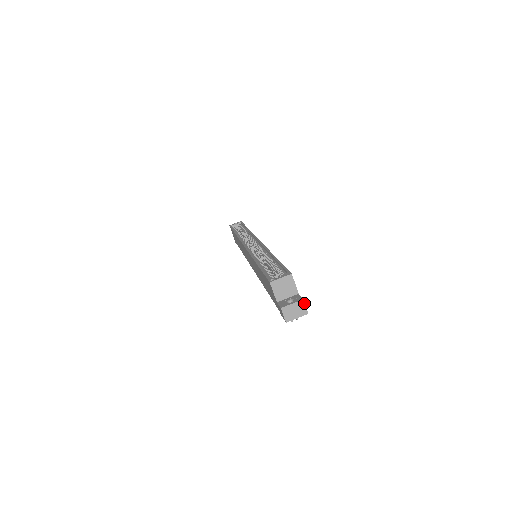
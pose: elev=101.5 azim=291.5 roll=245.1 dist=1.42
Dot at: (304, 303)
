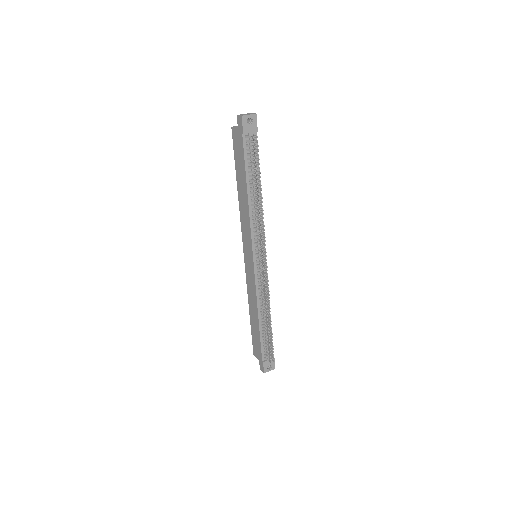
Dot at: (252, 113)
